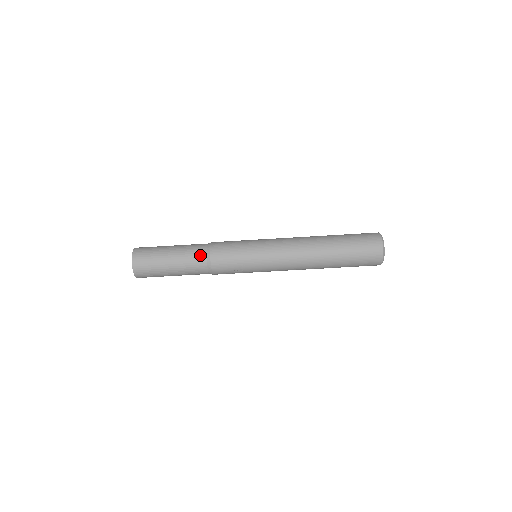
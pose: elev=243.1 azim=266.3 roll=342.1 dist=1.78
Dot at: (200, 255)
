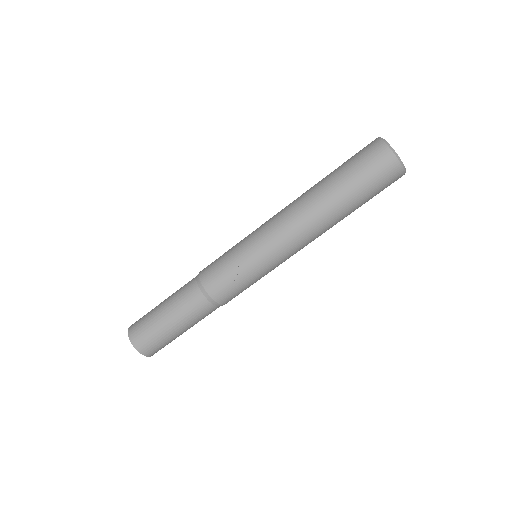
Dot at: (190, 285)
